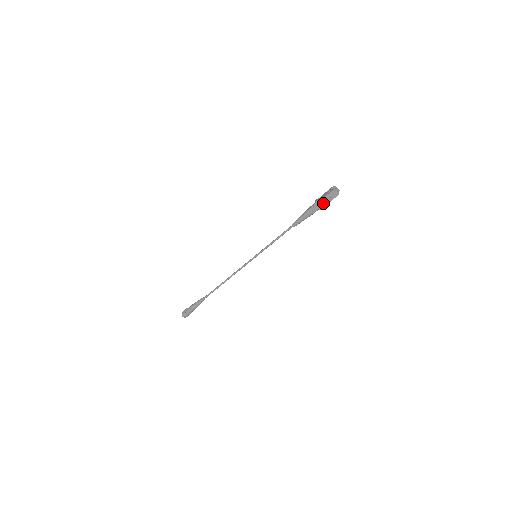
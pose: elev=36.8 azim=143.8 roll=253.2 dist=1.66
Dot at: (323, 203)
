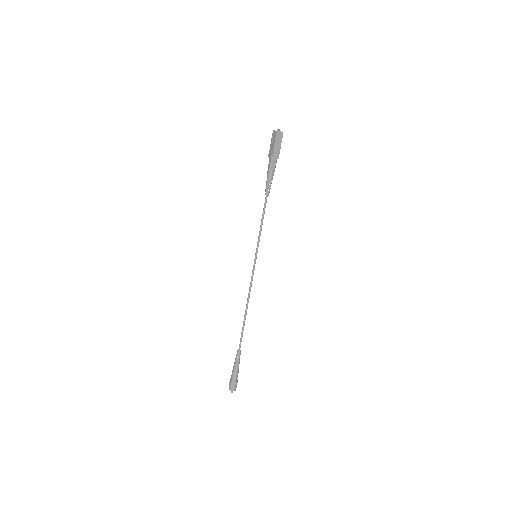
Dot at: (277, 151)
